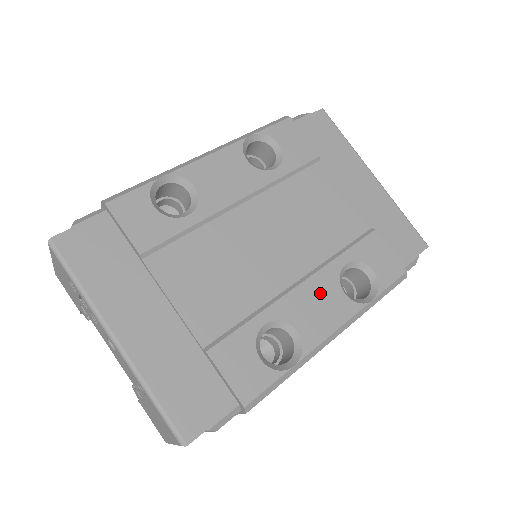
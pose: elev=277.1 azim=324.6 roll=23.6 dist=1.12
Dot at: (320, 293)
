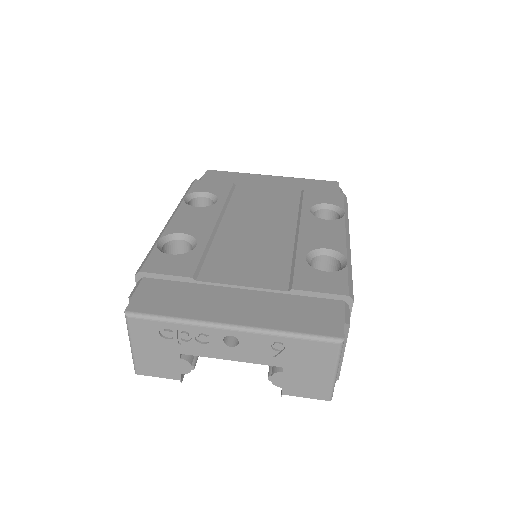
Dot at: (315, 228)
